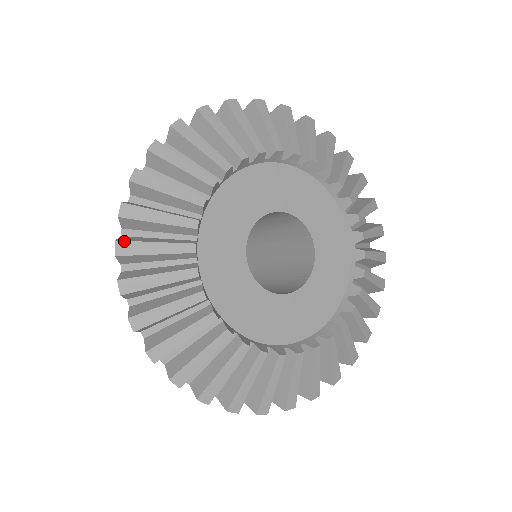
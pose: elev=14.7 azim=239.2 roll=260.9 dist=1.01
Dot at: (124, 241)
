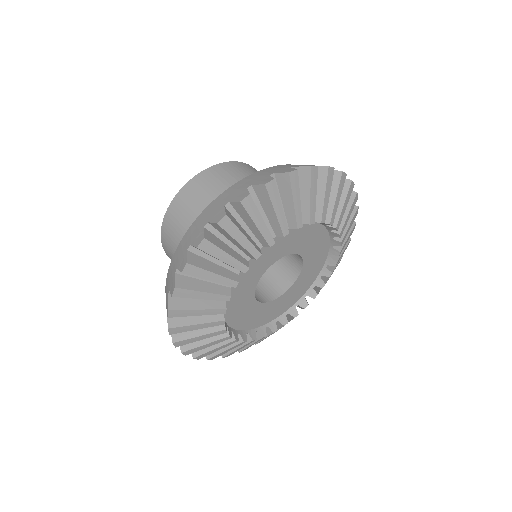
Dot at: (193, 265)
